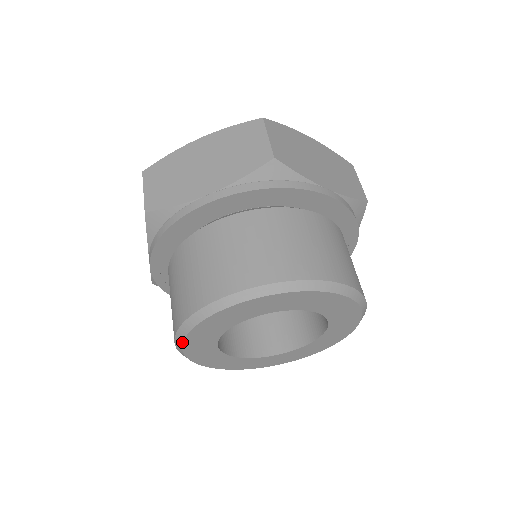
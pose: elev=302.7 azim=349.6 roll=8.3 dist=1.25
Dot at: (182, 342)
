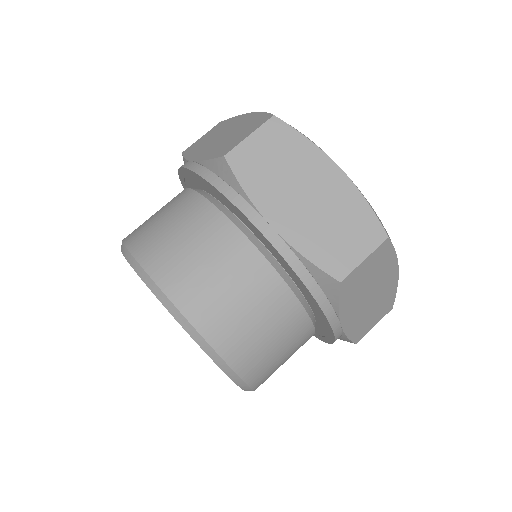
Dot at: (124, 256)
